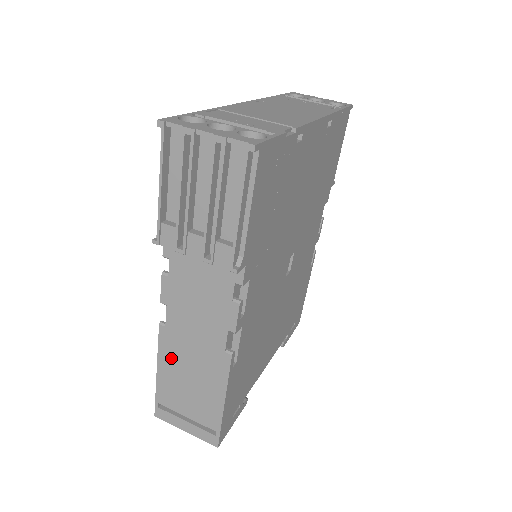
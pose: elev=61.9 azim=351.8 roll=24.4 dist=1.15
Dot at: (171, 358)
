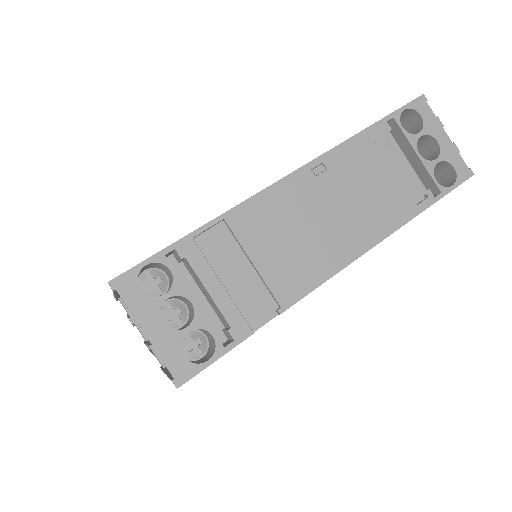
Dot at: occluded
